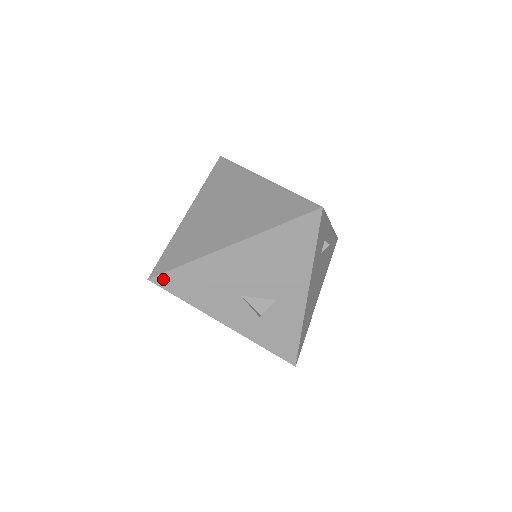
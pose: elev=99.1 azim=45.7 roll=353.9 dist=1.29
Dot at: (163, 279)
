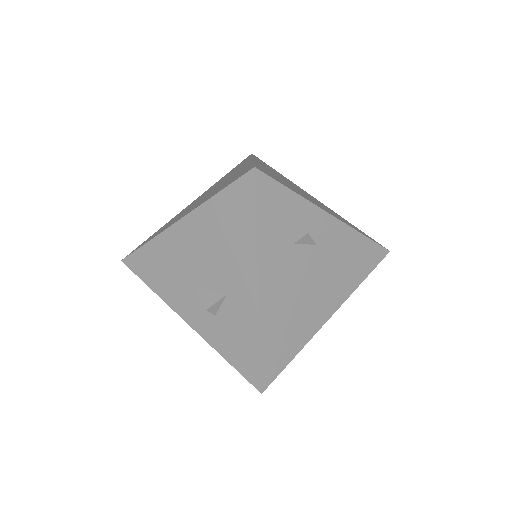
Dot at: (132, 261)
